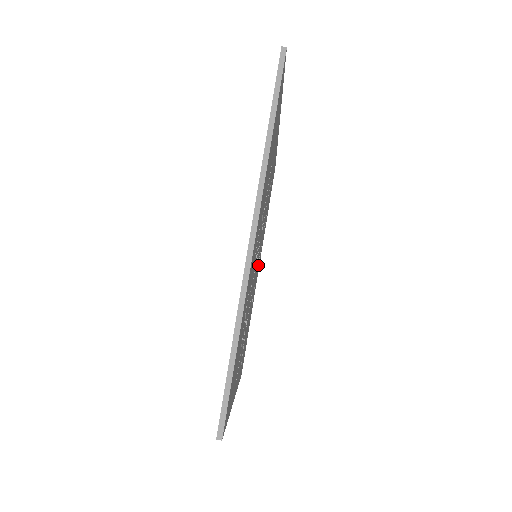
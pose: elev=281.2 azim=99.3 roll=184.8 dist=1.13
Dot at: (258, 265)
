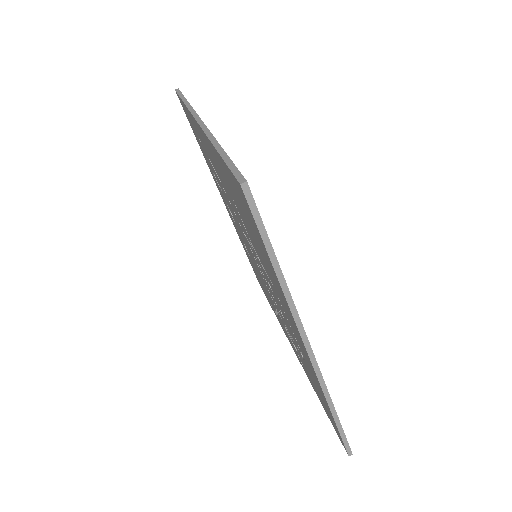
Dot at: occluded
